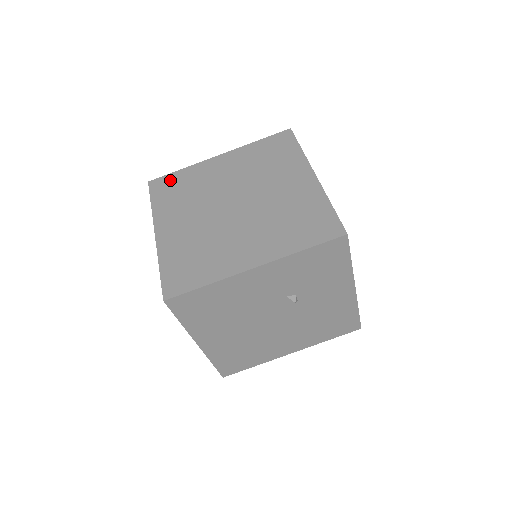
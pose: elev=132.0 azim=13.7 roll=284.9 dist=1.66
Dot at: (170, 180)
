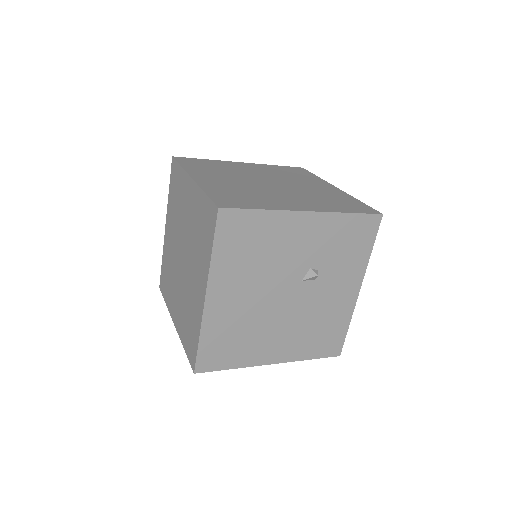
Dot at: (197, 160)
